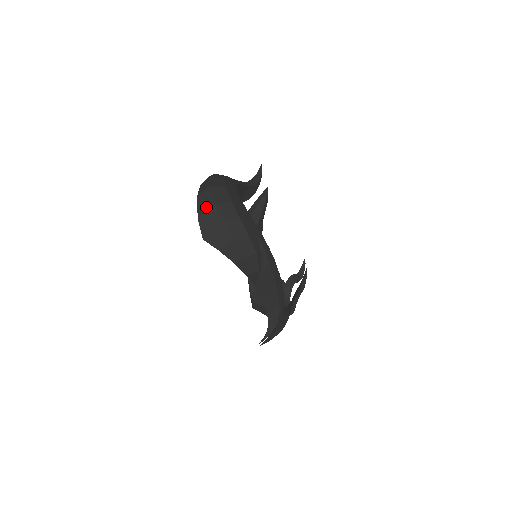
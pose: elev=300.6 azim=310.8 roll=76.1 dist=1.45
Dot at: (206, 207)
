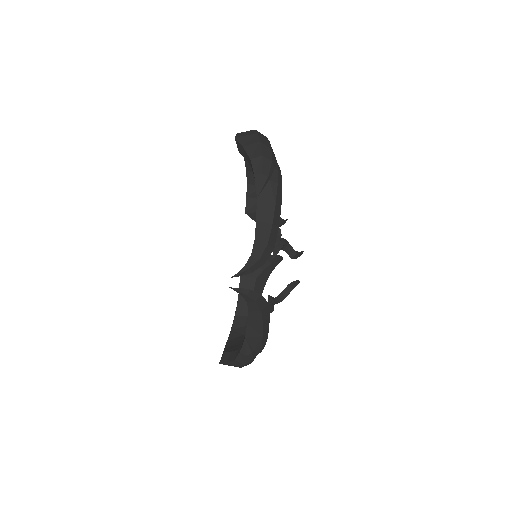
Dot at: occluded
